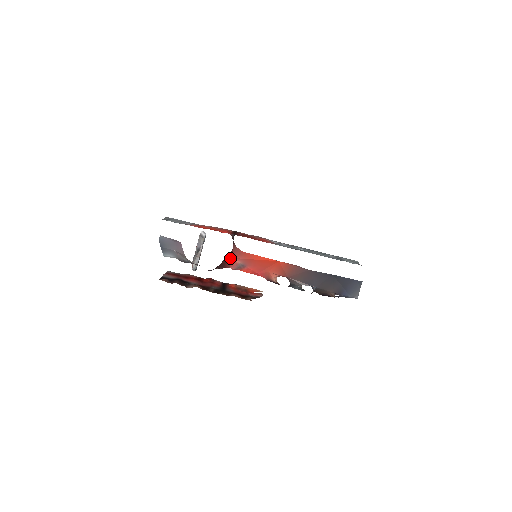
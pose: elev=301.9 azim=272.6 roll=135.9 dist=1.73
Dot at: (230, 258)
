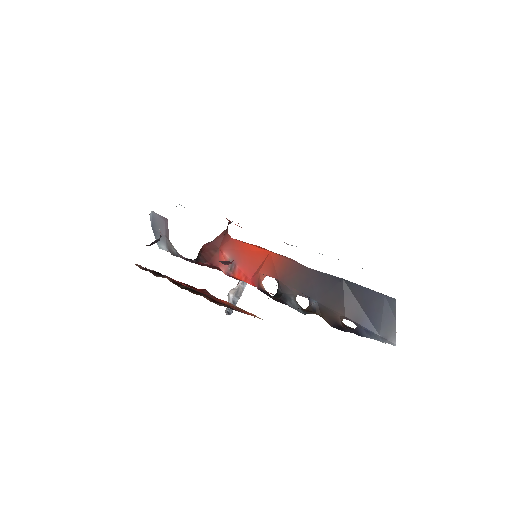
Dot at: (218, 249)
